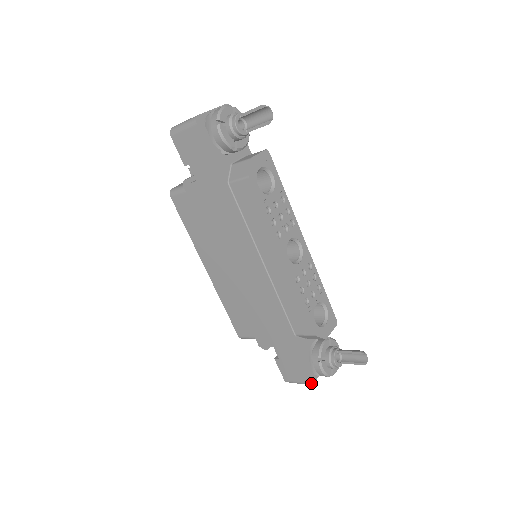
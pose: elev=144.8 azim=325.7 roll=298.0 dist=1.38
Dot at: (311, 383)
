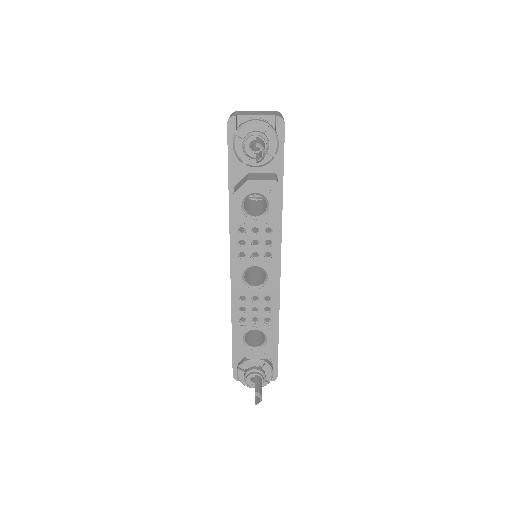
Dot at: (233, 375)
